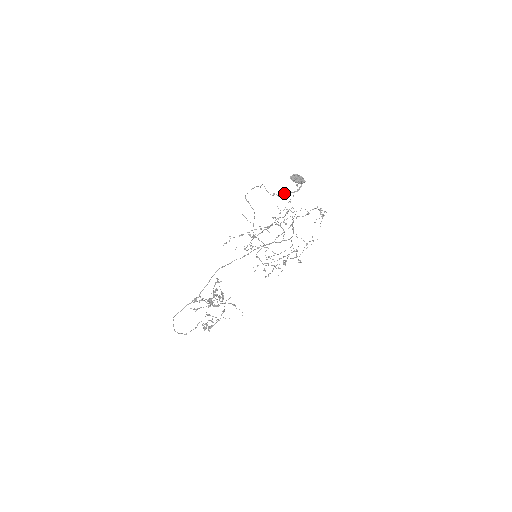
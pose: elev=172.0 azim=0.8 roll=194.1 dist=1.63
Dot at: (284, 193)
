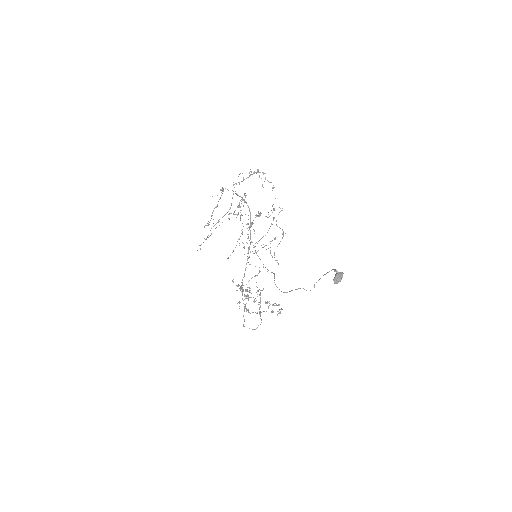
Dot at: occluded
